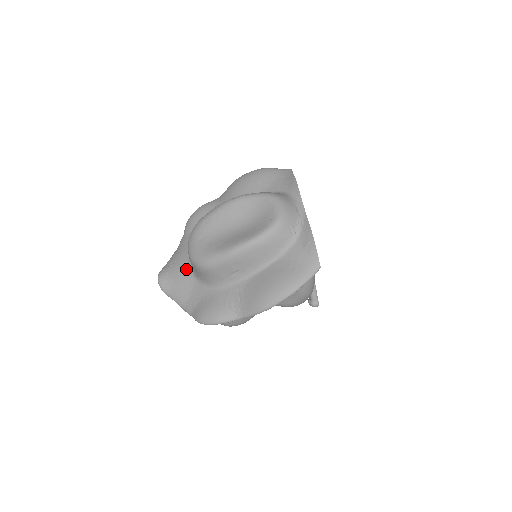
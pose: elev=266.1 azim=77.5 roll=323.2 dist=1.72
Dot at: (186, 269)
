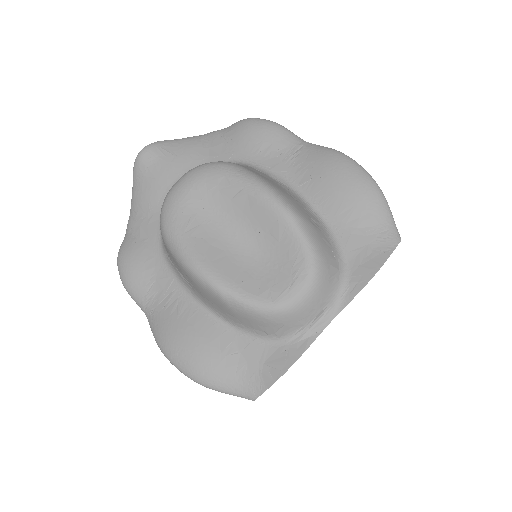
Dot at: (171, 183)
